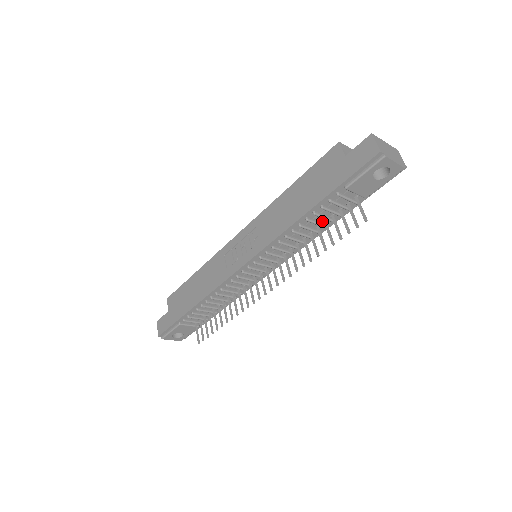
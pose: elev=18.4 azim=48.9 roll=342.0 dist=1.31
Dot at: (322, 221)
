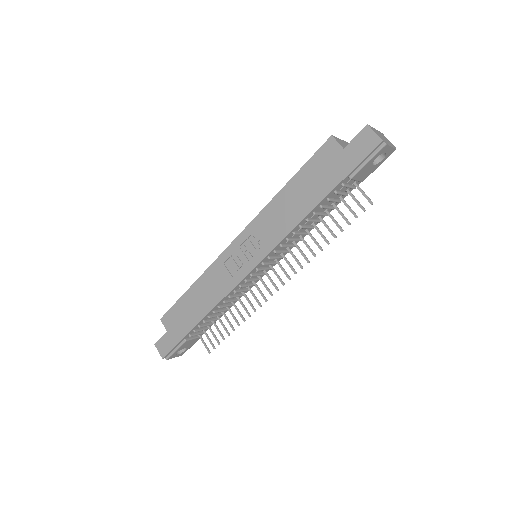
Dot at: (324, 211)
